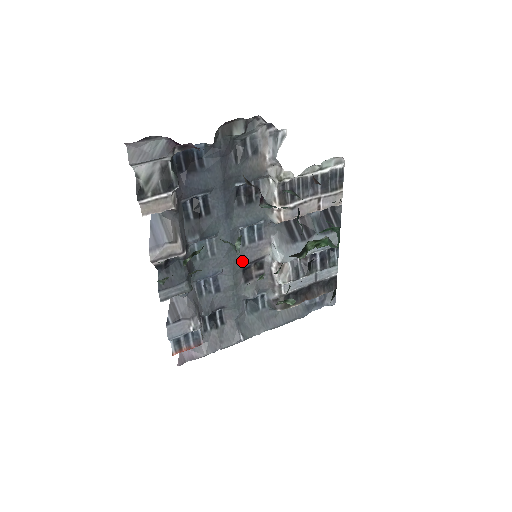
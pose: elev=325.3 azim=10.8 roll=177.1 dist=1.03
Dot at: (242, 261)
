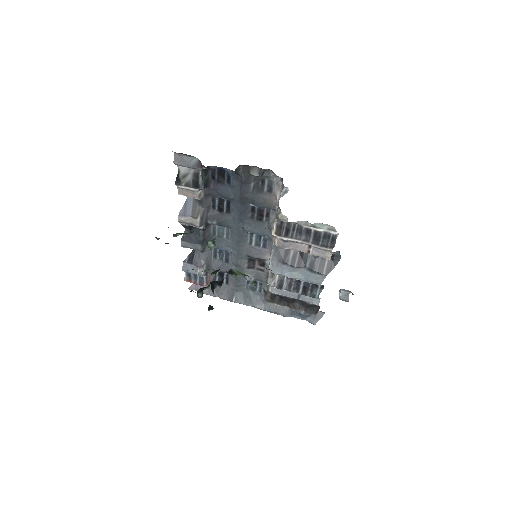
Dot at: (248, 253)
